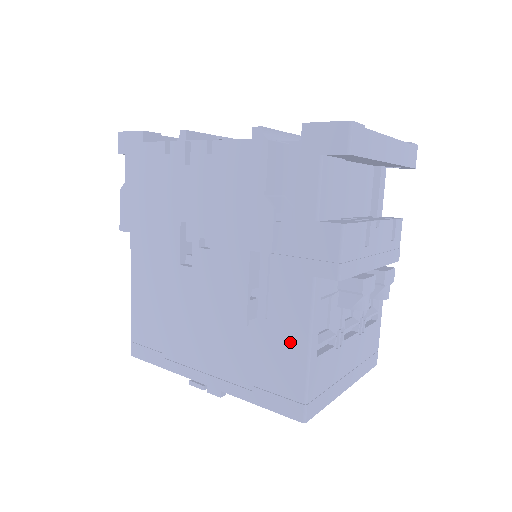
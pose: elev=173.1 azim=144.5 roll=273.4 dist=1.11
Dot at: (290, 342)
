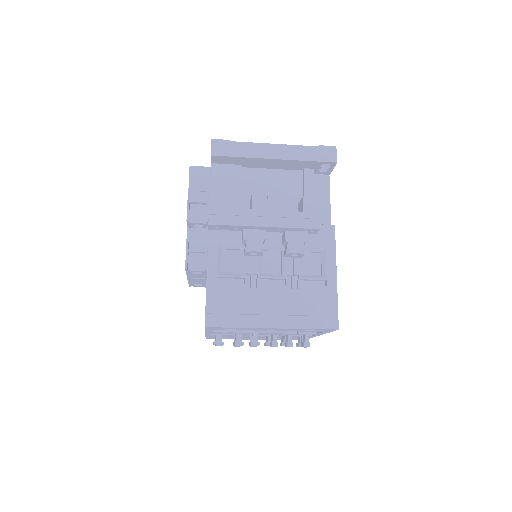
Dot at: occluded
